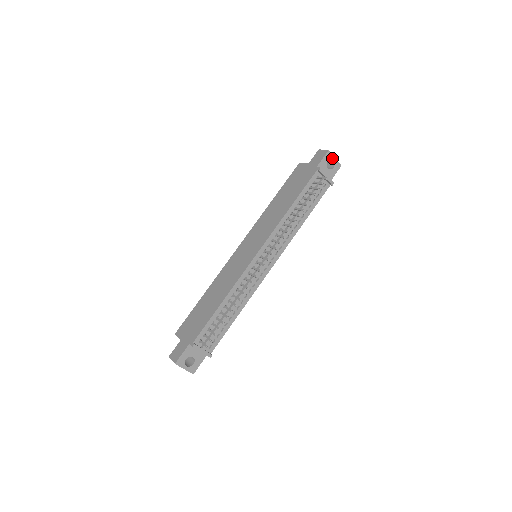
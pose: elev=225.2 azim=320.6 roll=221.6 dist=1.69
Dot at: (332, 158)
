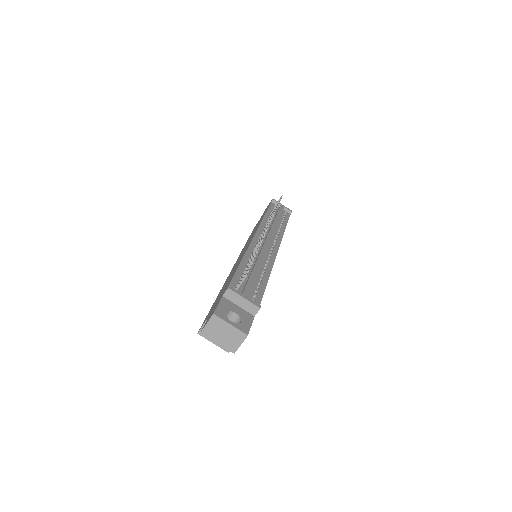
Dot at: occluded
